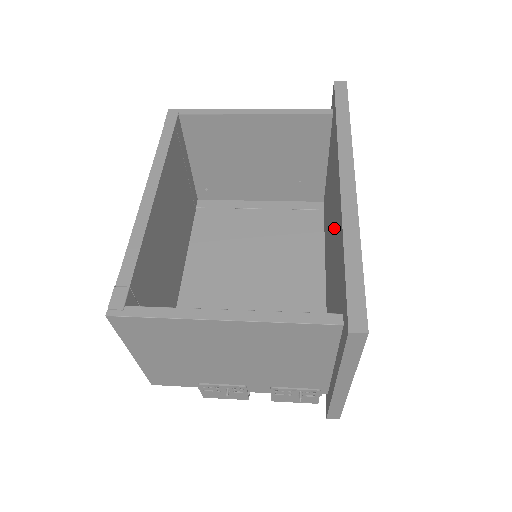
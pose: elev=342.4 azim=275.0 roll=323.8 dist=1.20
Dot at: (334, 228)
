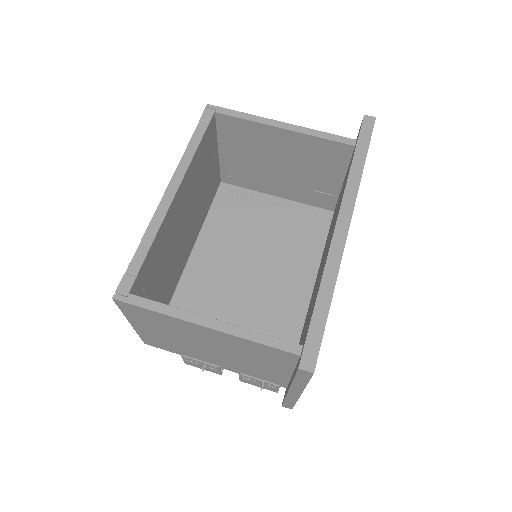
Dot at: occluded
